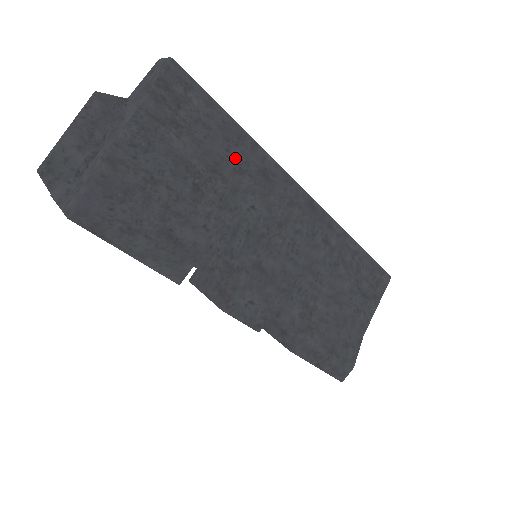
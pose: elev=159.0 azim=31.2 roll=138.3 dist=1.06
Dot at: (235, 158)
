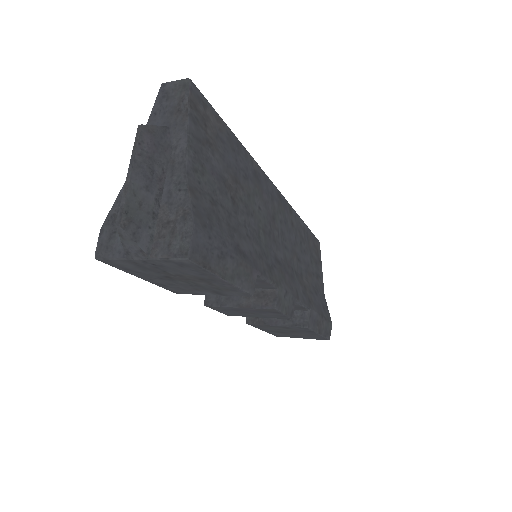
Dot at: (241, 166)
